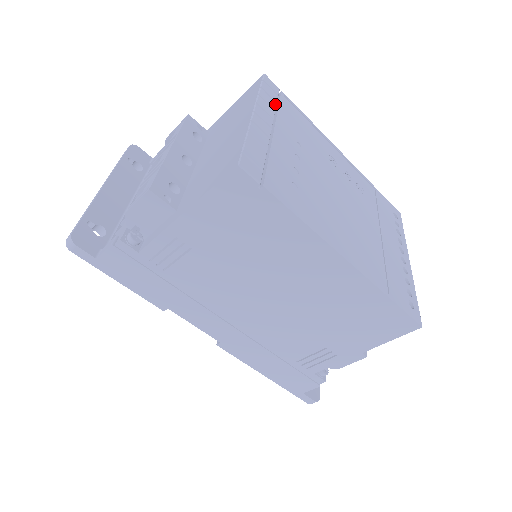
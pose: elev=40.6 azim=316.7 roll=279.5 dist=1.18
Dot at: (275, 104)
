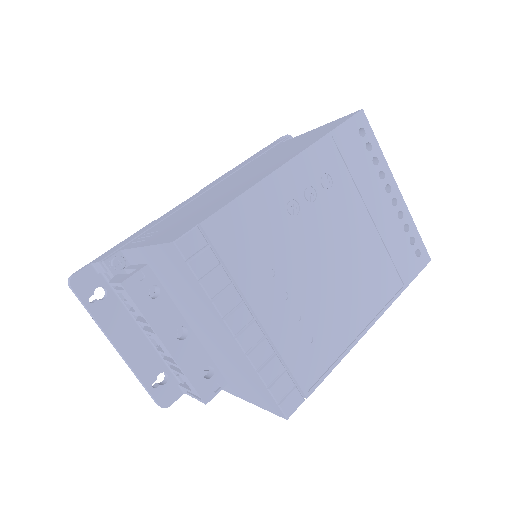
Dot at: (222, 271)
